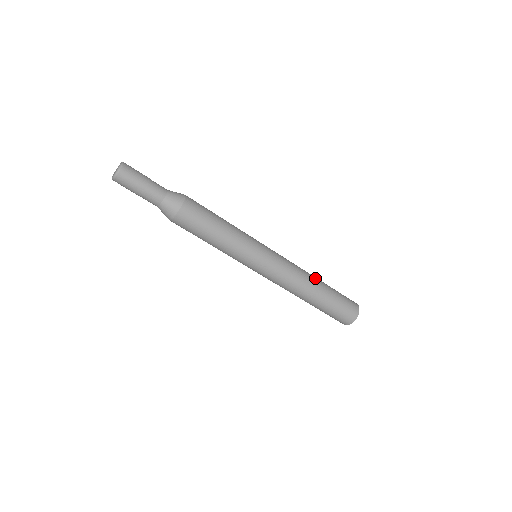
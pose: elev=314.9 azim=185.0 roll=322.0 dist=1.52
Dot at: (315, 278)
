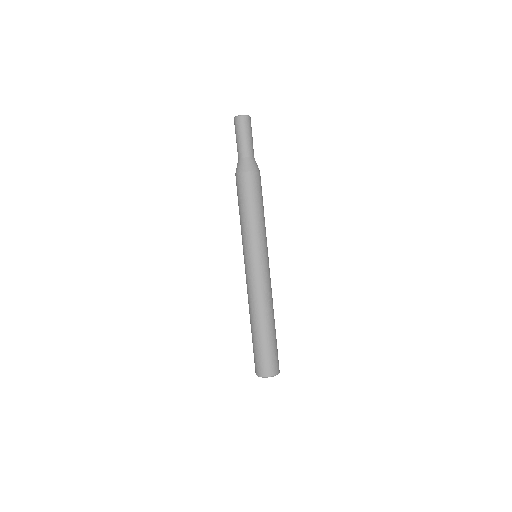
Dot at: occluded
